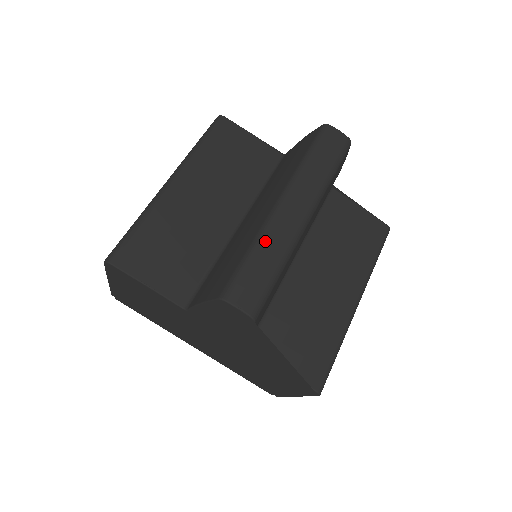
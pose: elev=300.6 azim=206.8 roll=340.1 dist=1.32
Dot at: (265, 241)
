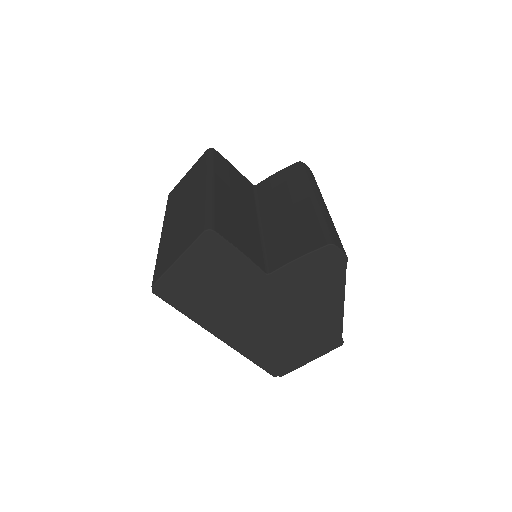
Dot at: (325, 216)
